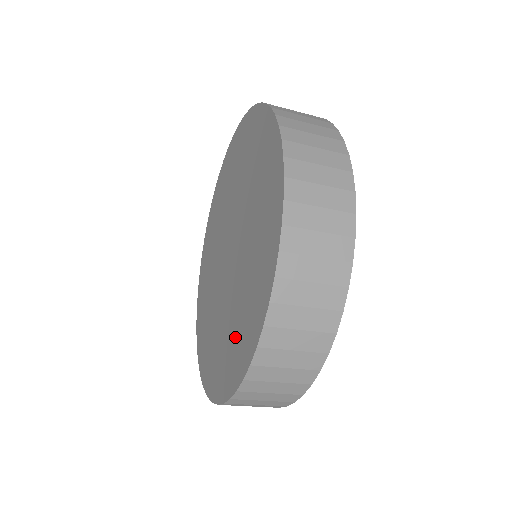
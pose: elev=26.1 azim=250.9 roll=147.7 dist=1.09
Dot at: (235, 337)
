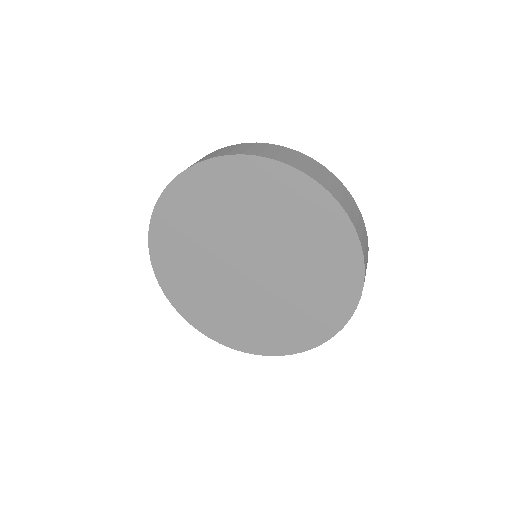
Dot at: (299, 322)
